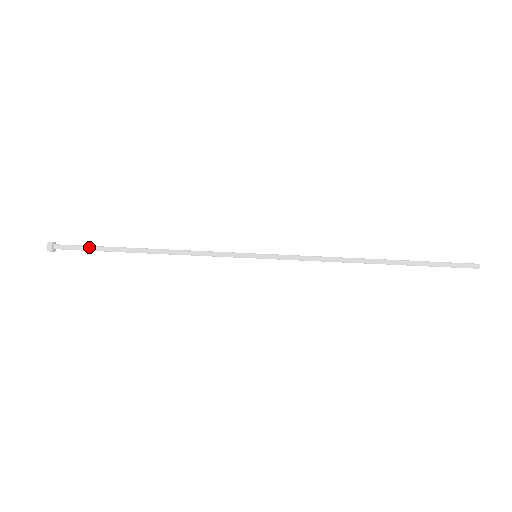
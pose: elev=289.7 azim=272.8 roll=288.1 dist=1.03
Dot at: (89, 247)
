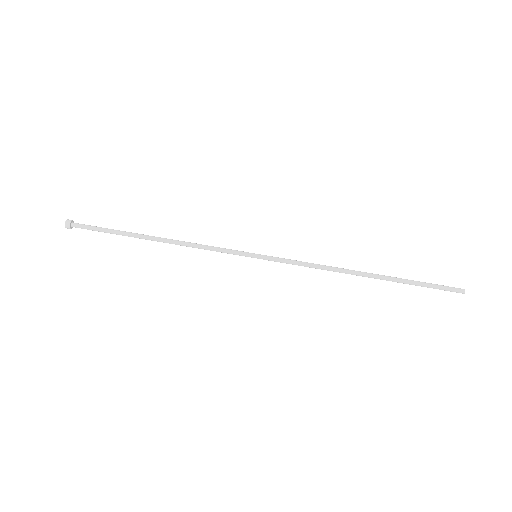
Dot at: (104, 228)
